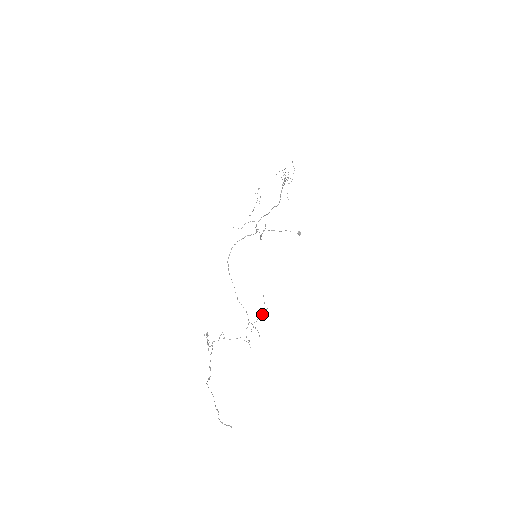
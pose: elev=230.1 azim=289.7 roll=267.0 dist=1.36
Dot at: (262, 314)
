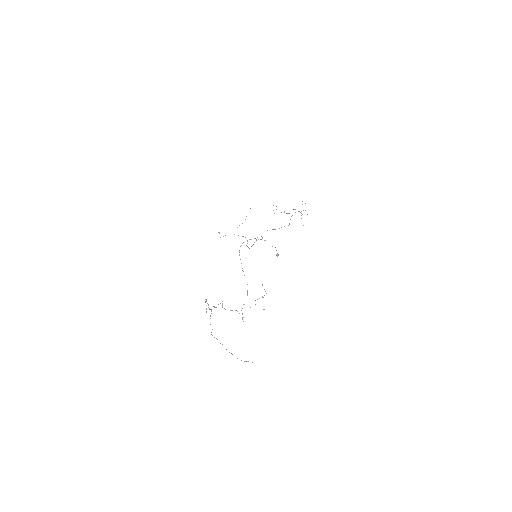
Dot at: occluded
